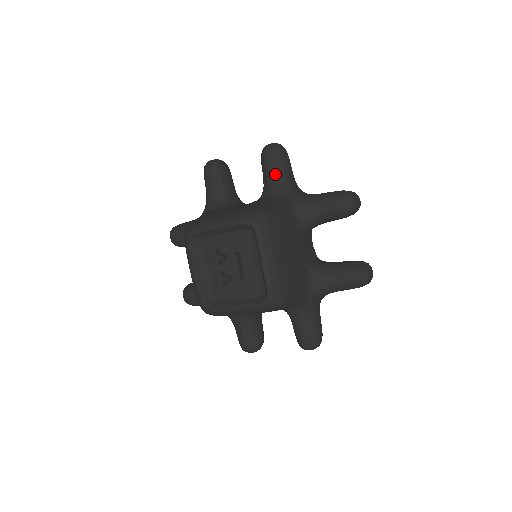
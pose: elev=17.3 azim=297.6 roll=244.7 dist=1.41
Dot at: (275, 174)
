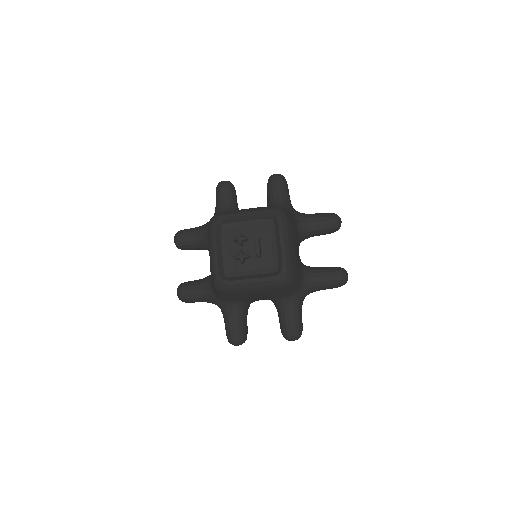
Dot at: (280, 194)
